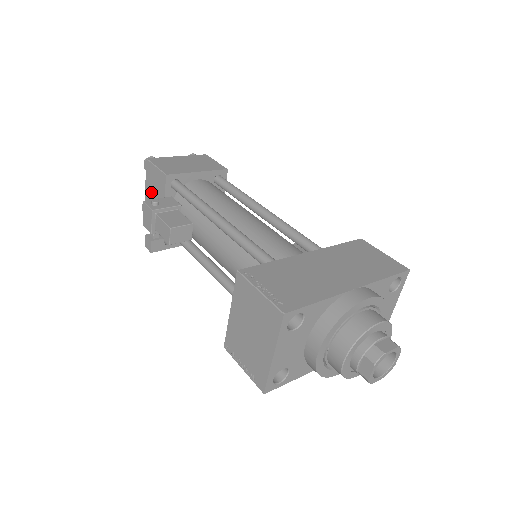
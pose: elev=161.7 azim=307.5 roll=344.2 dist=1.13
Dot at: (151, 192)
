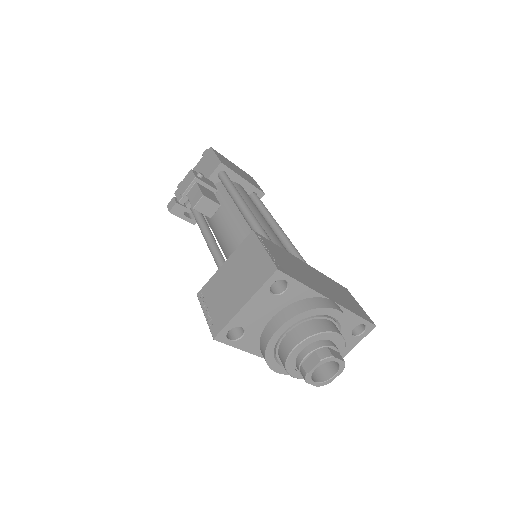
Dot at: (197, 172)
